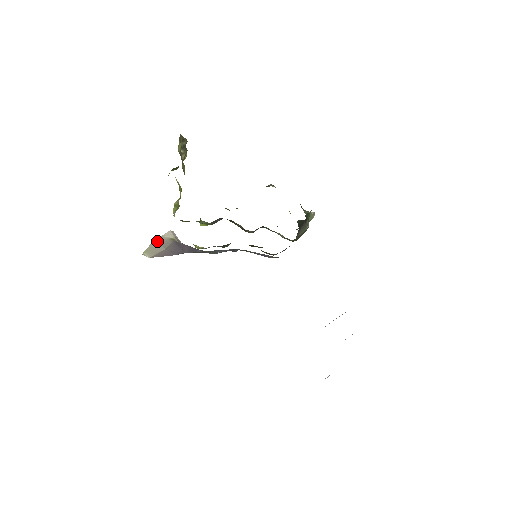
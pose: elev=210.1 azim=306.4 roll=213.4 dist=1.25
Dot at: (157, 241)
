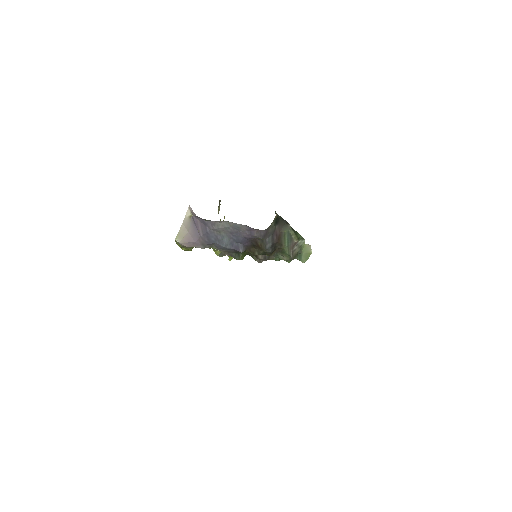
Dot at: (183, 225)
